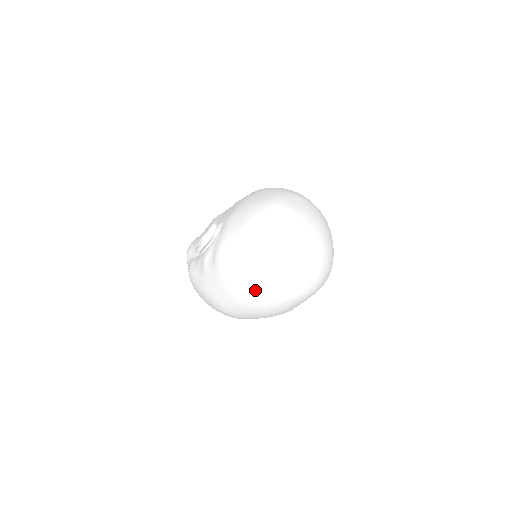
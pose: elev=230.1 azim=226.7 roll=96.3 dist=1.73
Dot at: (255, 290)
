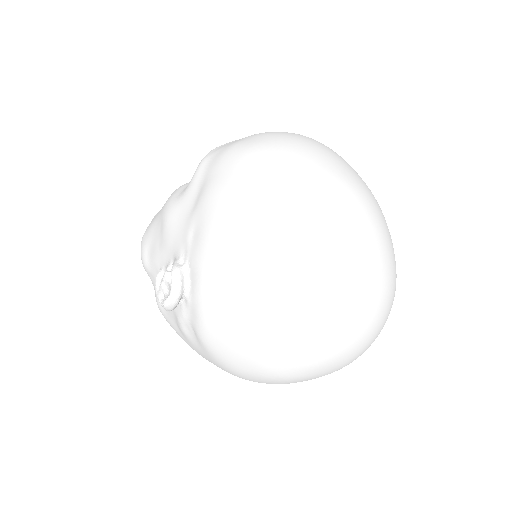
Dot at: (282, 383)
